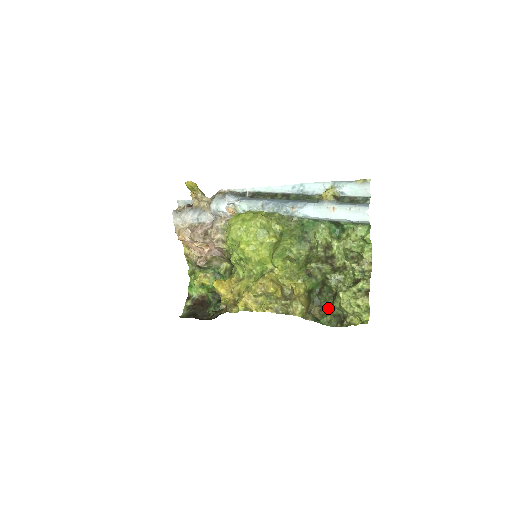
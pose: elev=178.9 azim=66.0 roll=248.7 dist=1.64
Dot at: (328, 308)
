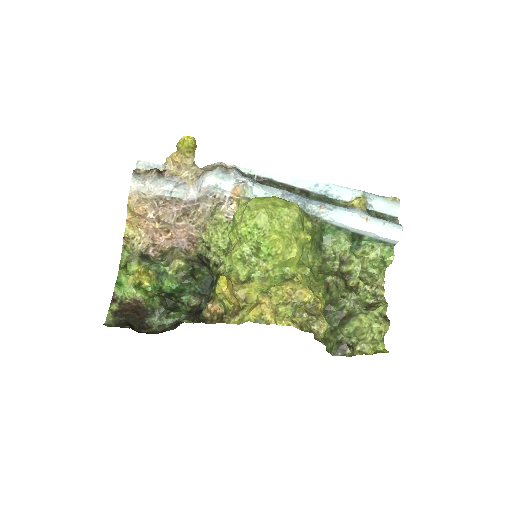
Dot at: (330, 332)
